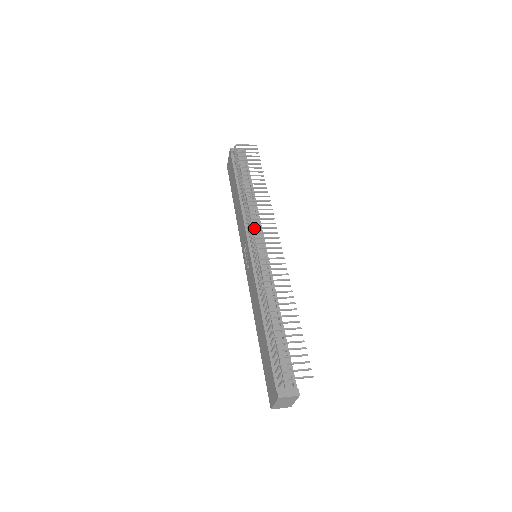
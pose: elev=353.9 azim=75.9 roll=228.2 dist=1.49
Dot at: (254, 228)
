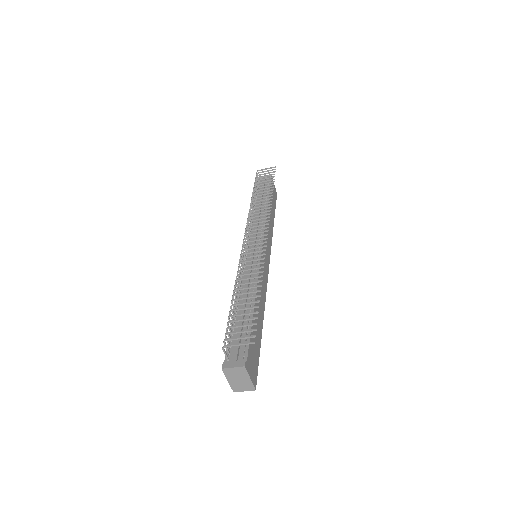
Dot at: (246, 227)
